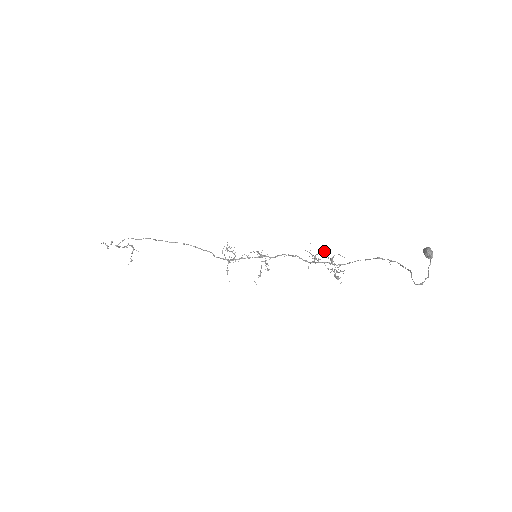
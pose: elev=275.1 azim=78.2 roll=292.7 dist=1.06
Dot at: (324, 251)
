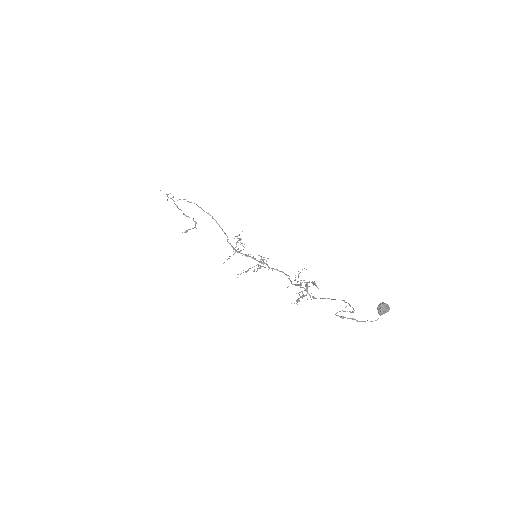
Dot at: (313, 282)
